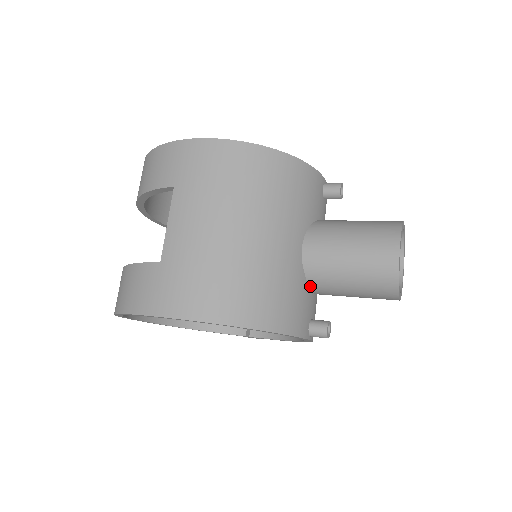
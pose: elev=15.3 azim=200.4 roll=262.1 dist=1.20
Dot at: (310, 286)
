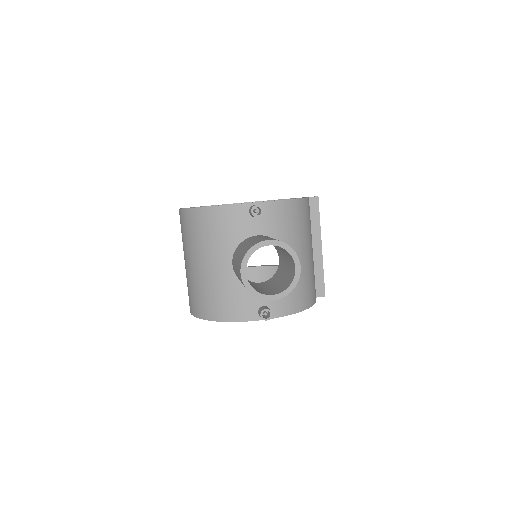
Dot at: occluded
